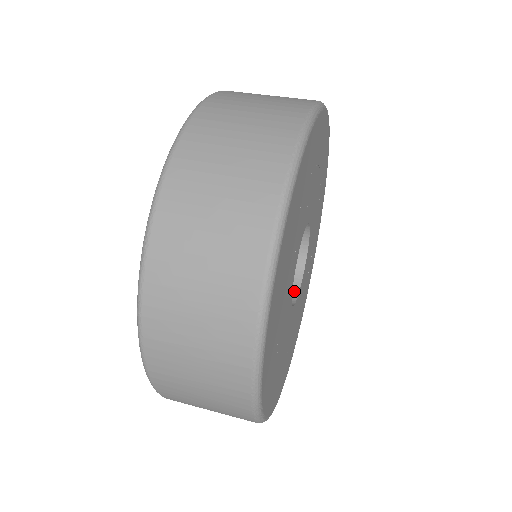
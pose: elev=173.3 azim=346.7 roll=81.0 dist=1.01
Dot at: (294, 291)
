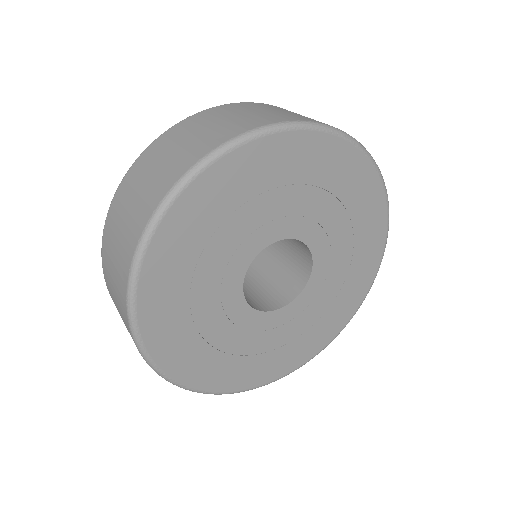
Dot at: (302, 284)
